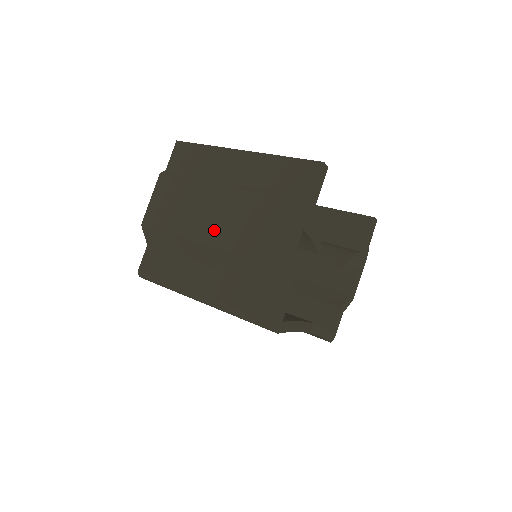
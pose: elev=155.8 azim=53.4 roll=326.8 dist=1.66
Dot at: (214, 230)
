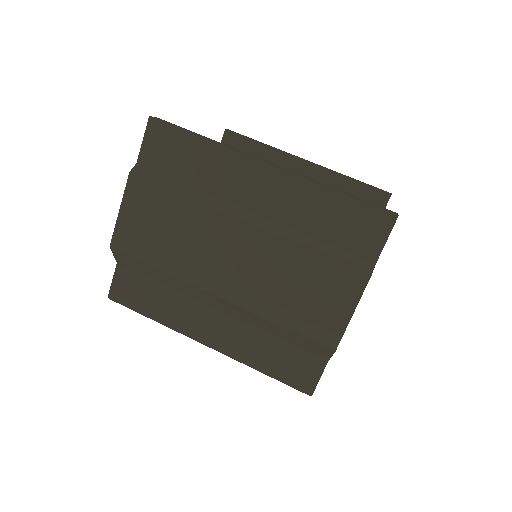
Dot at: (232, 281)
